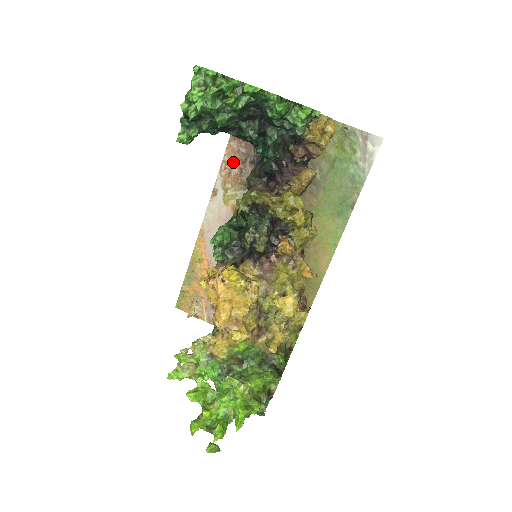
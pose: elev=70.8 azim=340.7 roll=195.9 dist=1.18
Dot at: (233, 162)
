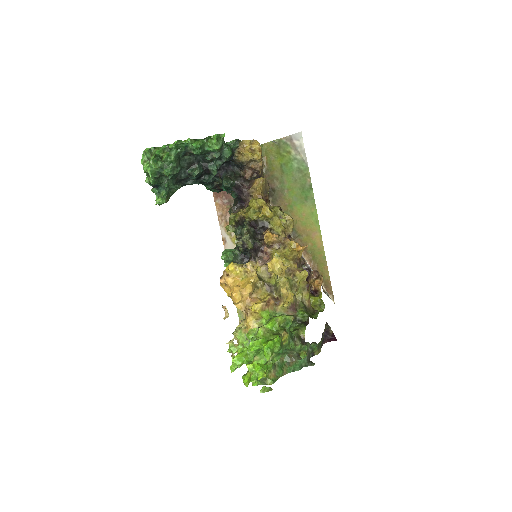
Dot at: (224, 213)
